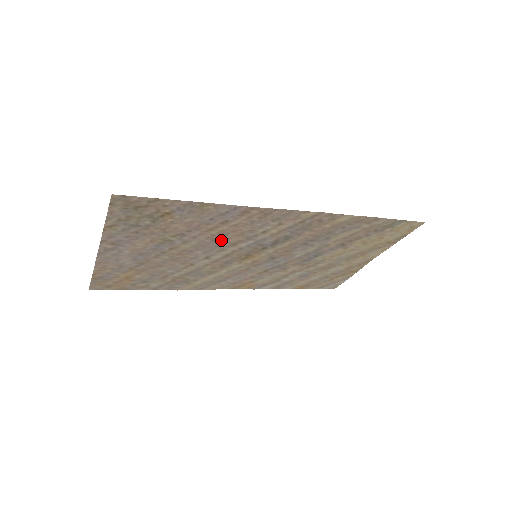
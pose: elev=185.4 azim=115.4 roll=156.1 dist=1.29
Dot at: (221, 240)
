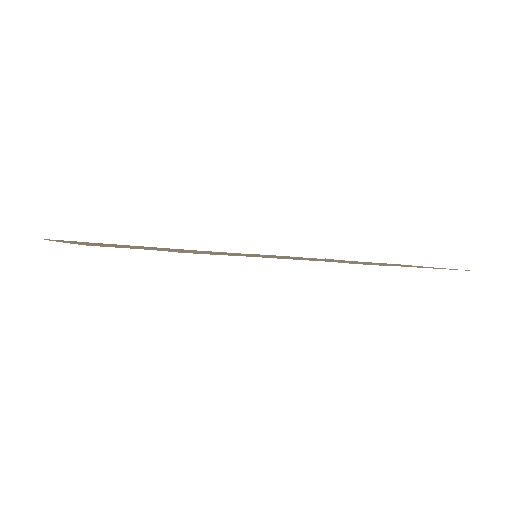
Dot at: occluded
